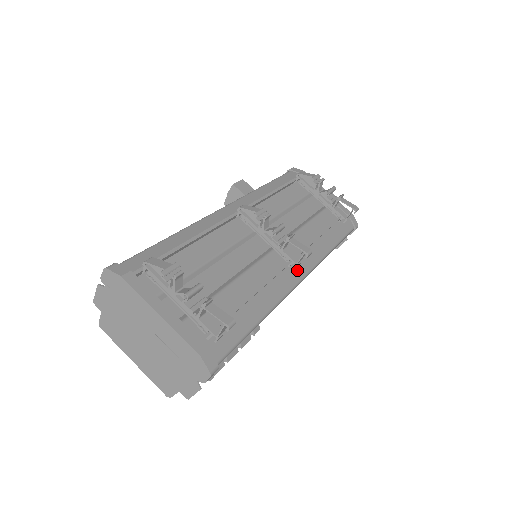
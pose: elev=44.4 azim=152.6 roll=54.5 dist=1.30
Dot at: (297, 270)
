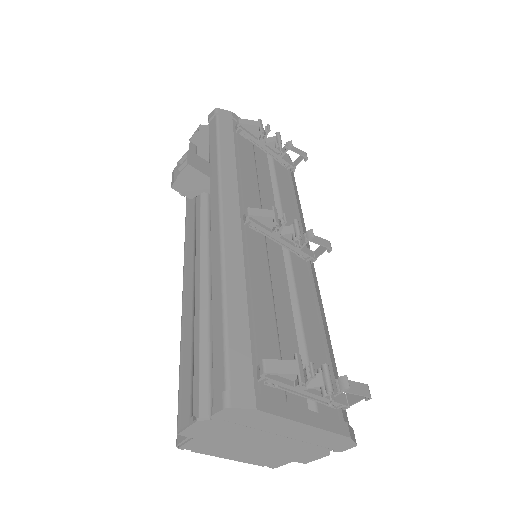
Dot at: (311, 263)
